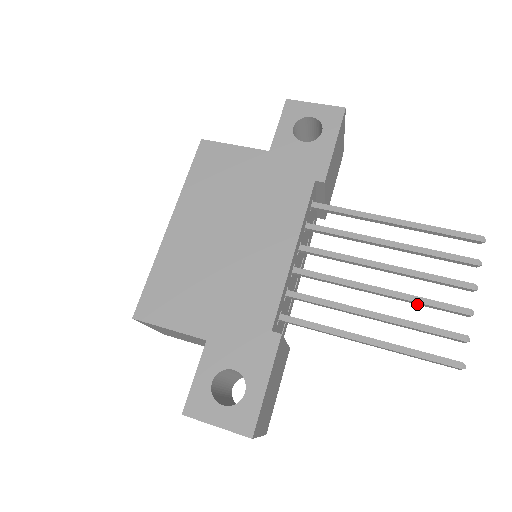
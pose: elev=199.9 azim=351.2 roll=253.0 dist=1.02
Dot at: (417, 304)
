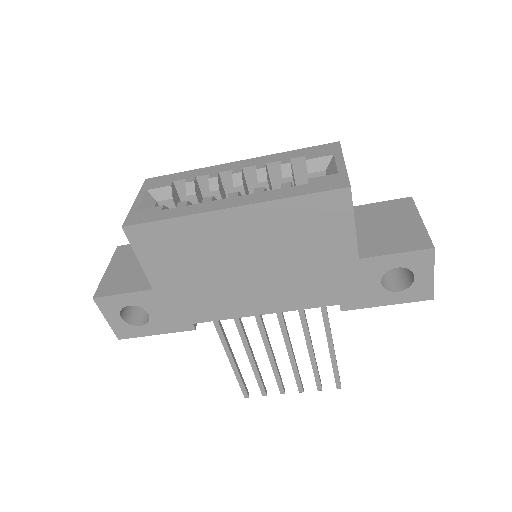
Dot at: (274, 369)
